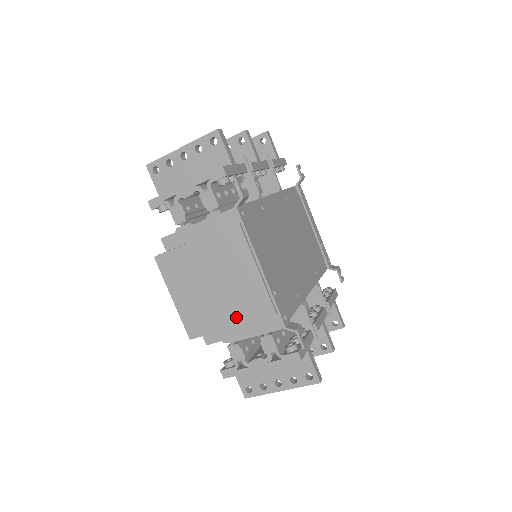
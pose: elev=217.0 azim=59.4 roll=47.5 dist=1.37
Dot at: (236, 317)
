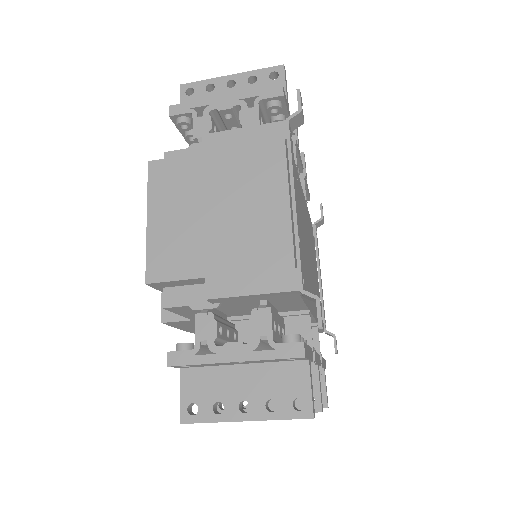
Dot at: (232, 261)
